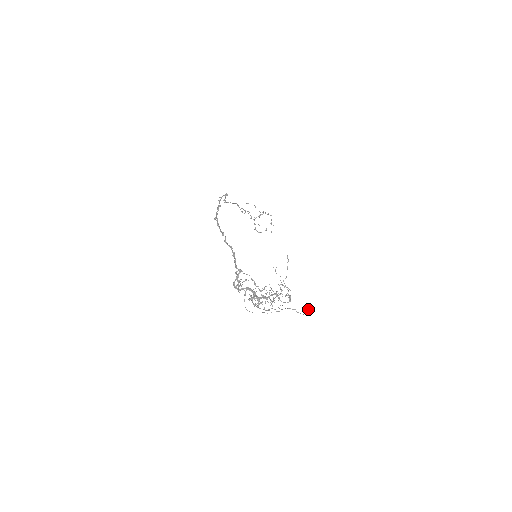
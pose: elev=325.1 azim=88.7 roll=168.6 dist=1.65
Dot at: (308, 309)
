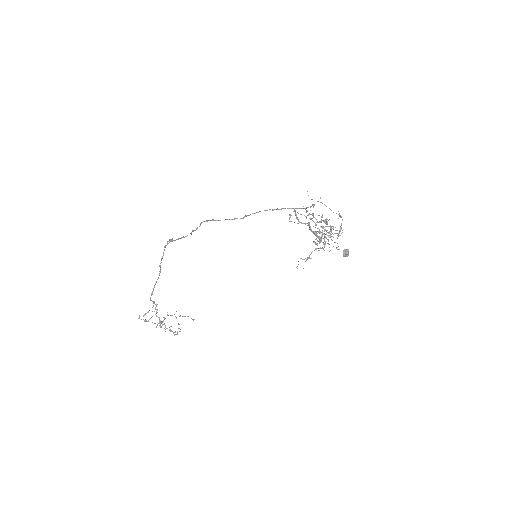
Dot at: (345, 249)
